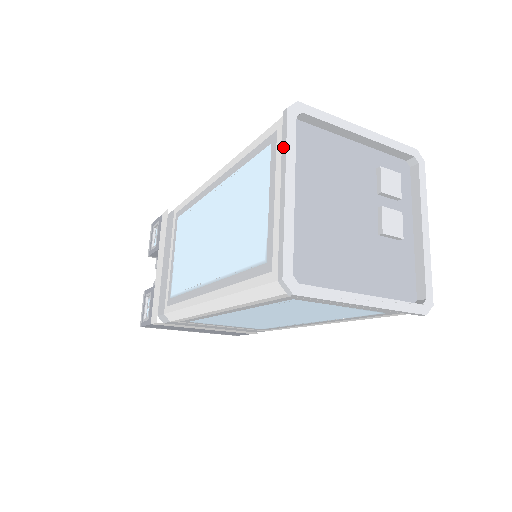
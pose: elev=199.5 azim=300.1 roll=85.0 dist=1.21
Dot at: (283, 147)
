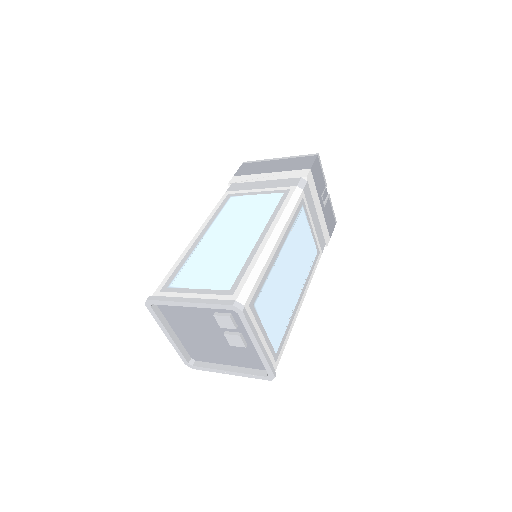
Dot at: (156, 318)
